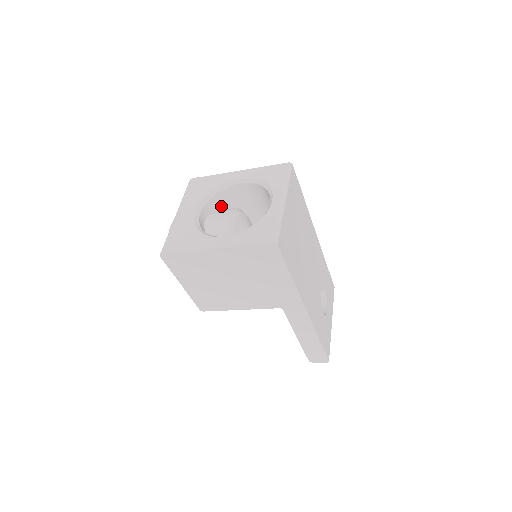
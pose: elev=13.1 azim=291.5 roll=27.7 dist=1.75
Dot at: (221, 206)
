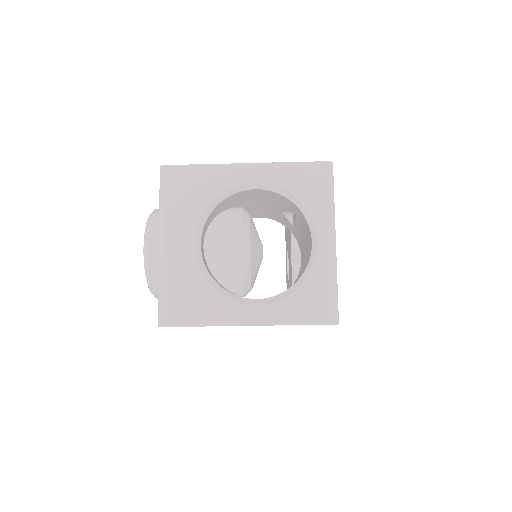
Dot at: (218, 212)
